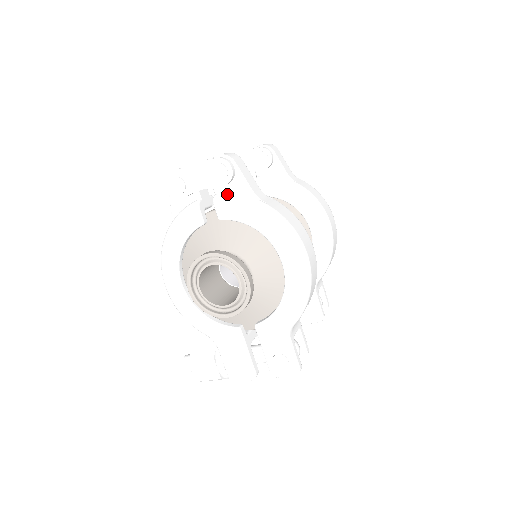
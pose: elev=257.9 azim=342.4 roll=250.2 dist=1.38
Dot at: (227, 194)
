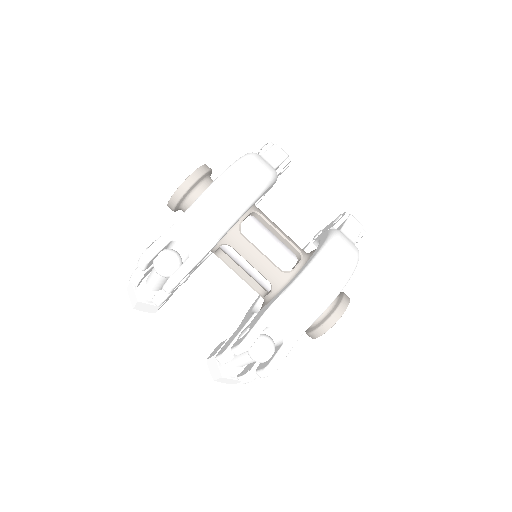
Dot at: occluded
